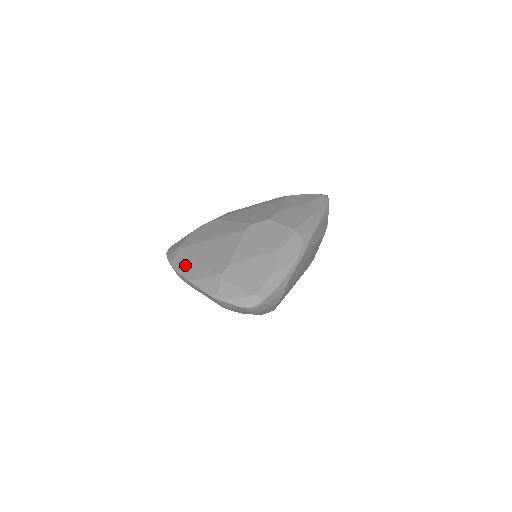
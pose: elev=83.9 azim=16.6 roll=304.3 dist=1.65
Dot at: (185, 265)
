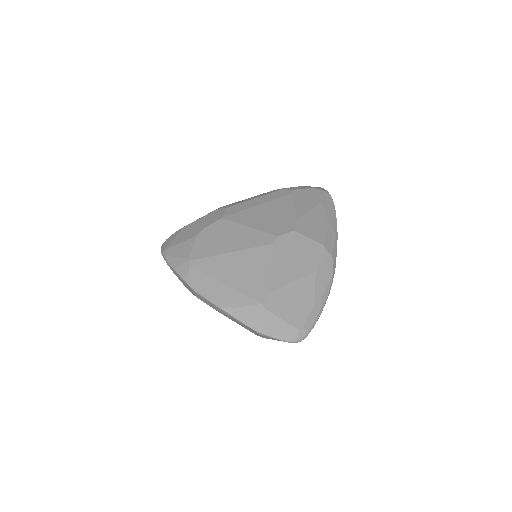
Dot at: (208, 286)
